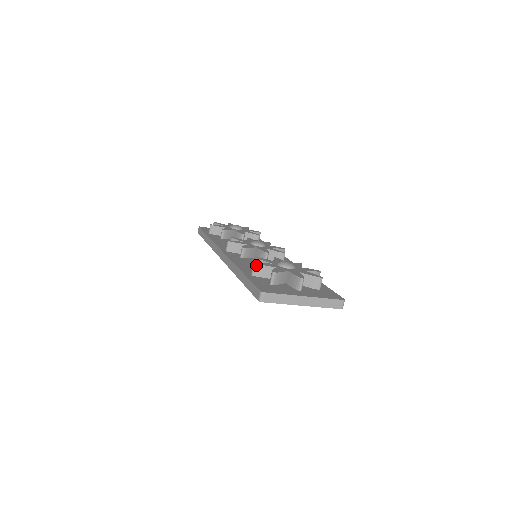
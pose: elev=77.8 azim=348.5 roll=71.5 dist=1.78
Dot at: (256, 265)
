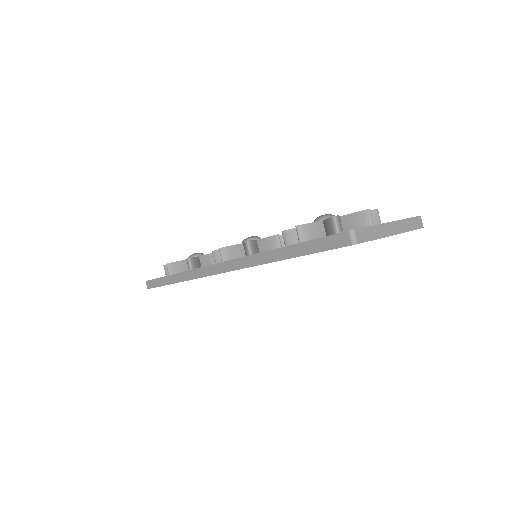
Dot at: (300, 227)
